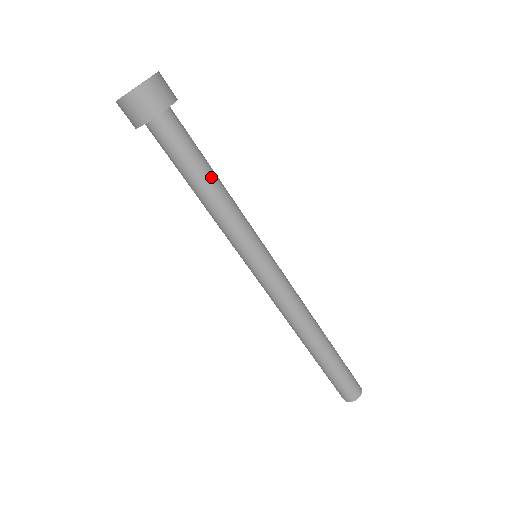
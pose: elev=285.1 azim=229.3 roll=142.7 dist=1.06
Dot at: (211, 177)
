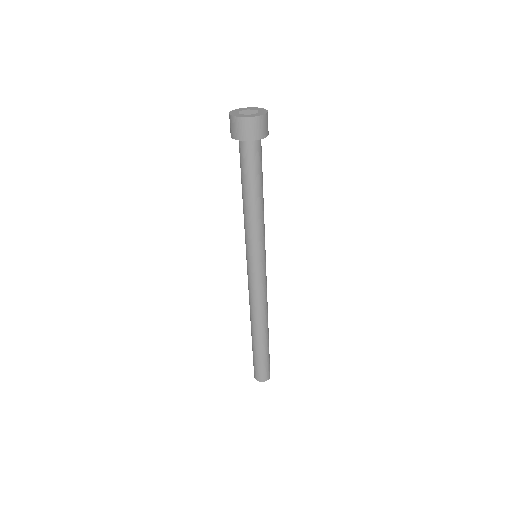
Dot at: (257, 194)
